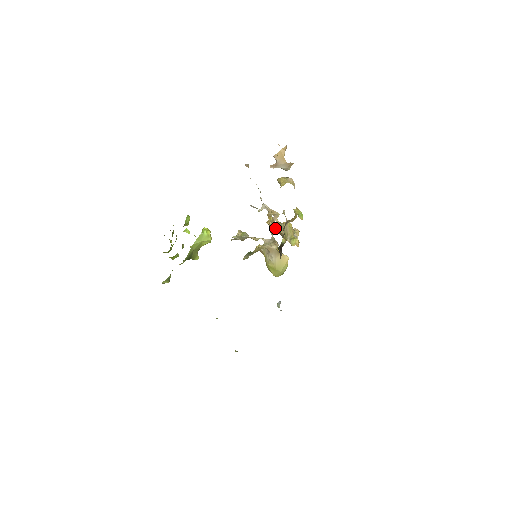
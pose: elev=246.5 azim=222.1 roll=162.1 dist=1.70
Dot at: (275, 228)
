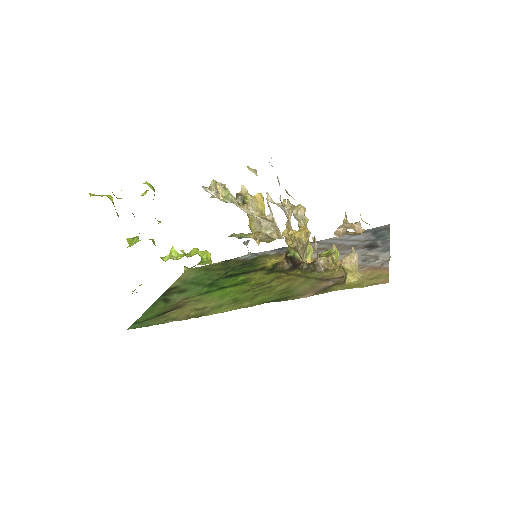
Dot at: (296, 251)
